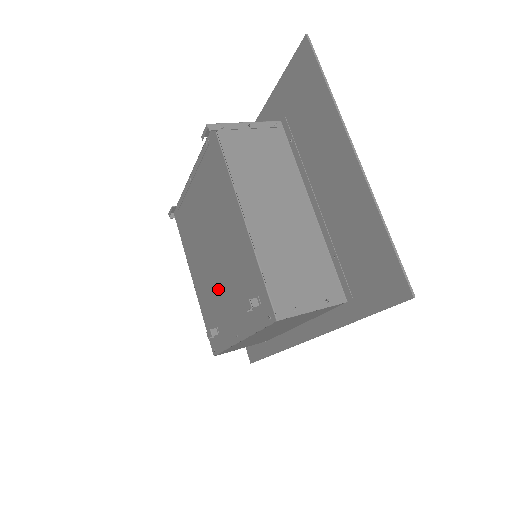
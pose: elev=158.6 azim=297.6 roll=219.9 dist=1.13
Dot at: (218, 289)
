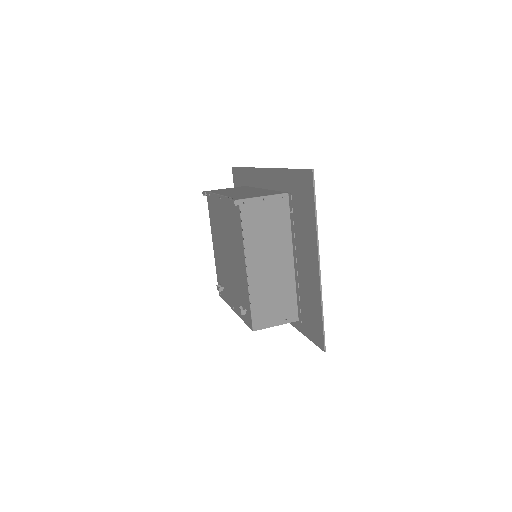
Dot at: (227, 273)
